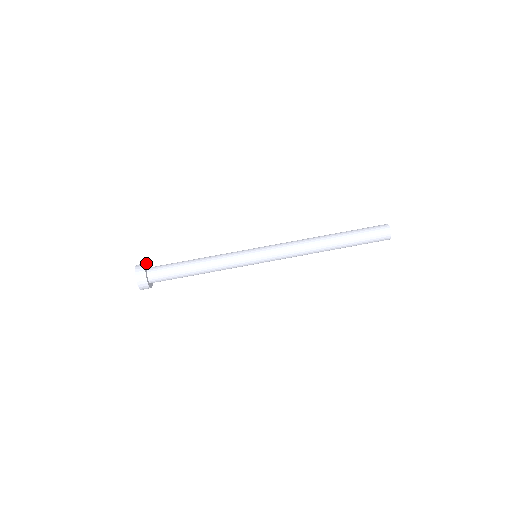
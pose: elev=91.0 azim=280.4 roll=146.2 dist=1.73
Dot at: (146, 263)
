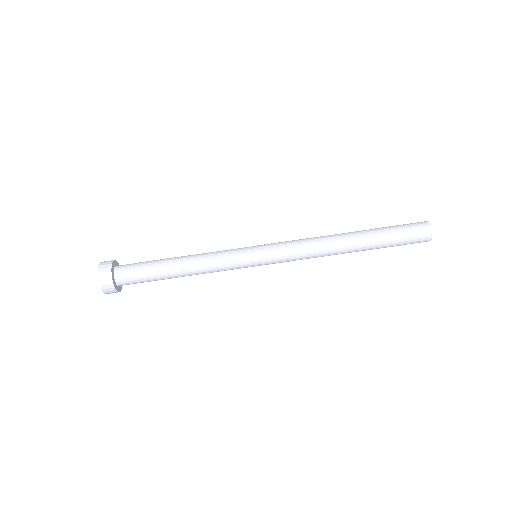
Dot at: (113, 260)
